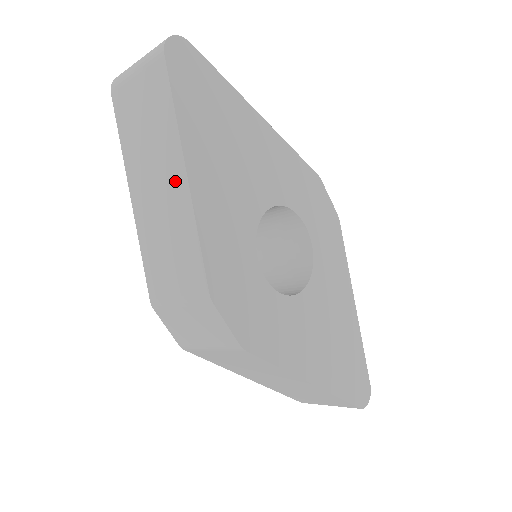
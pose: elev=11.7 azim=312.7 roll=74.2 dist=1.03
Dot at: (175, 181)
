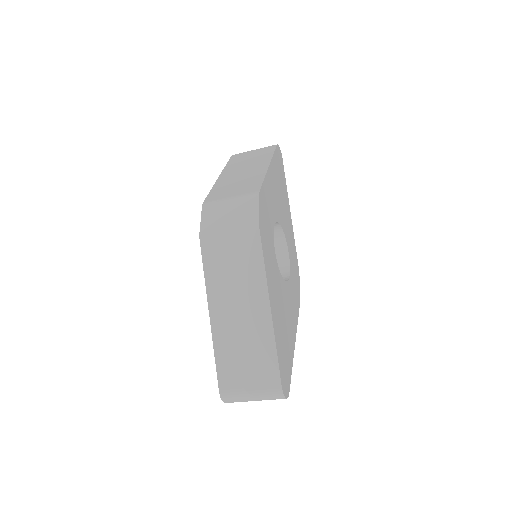
Dot at: (259, 167)
